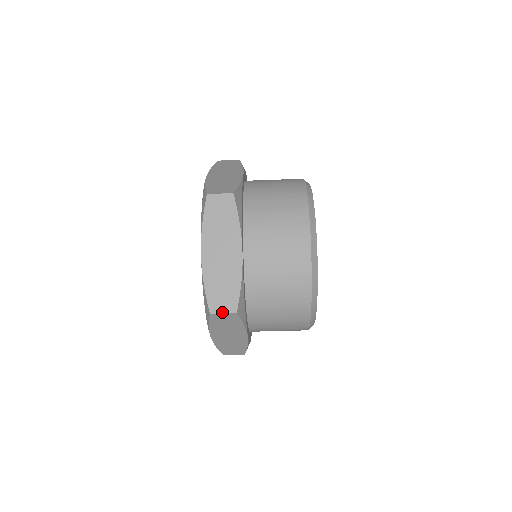
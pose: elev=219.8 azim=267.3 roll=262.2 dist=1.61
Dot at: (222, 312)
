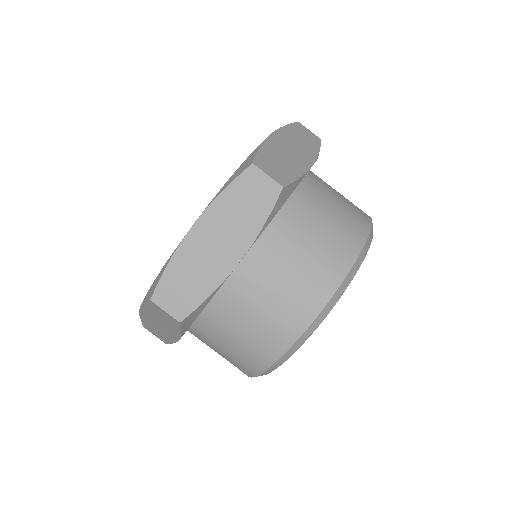
Dot at: (267, 173)
